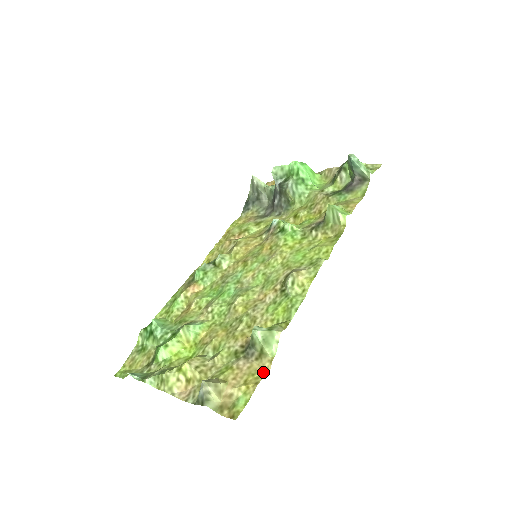
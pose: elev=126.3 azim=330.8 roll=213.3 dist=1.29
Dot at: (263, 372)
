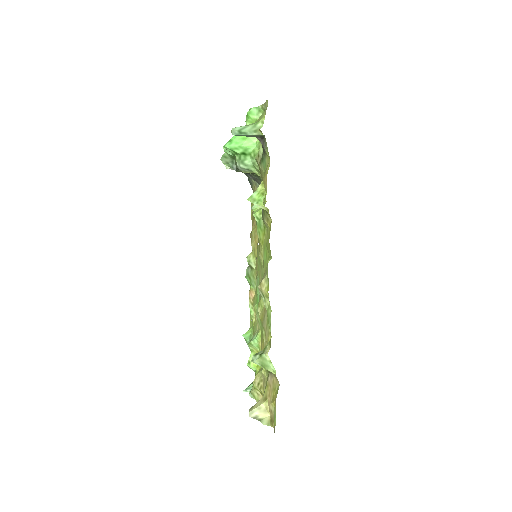
Dot at: (278, 387)
